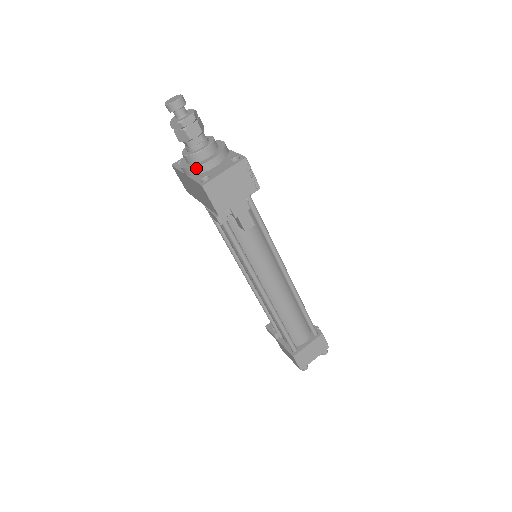
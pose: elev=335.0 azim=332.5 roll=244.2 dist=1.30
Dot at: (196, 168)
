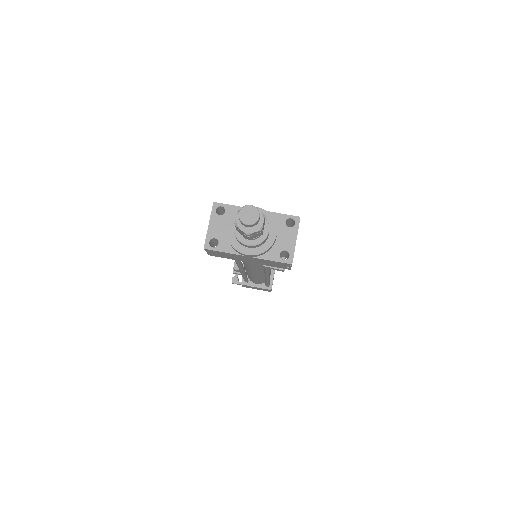
Dot at: (267, 250)
